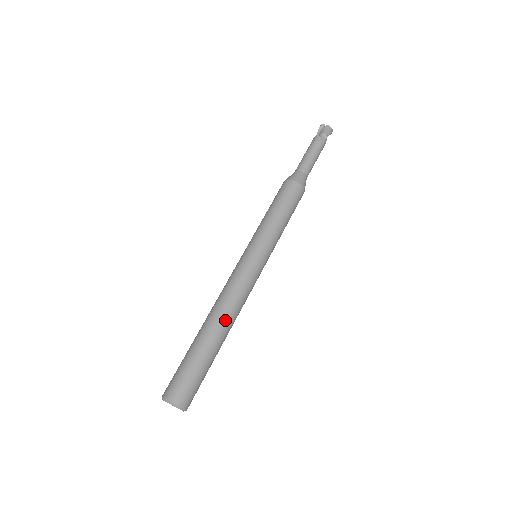
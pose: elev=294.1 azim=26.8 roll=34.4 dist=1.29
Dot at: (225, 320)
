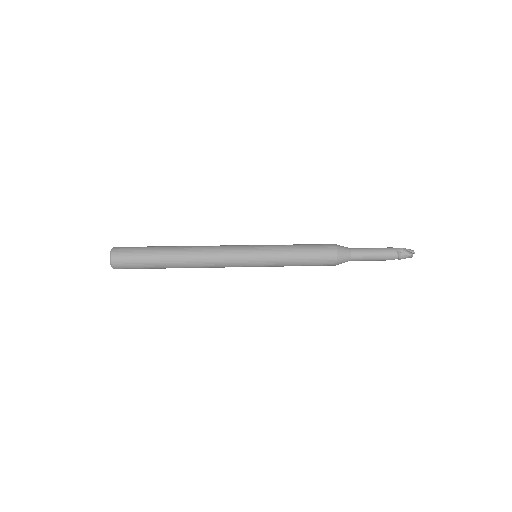
Dot at: (190, 246)
